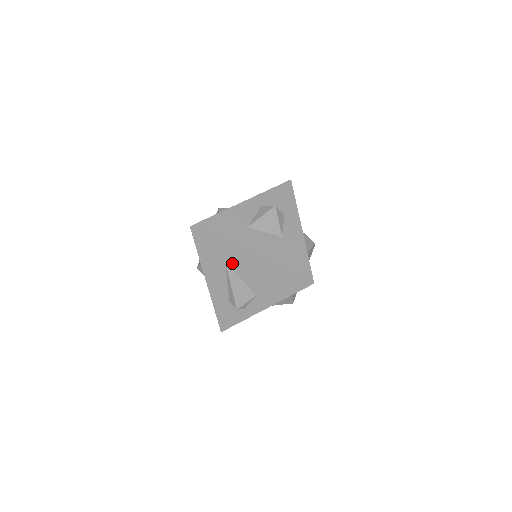
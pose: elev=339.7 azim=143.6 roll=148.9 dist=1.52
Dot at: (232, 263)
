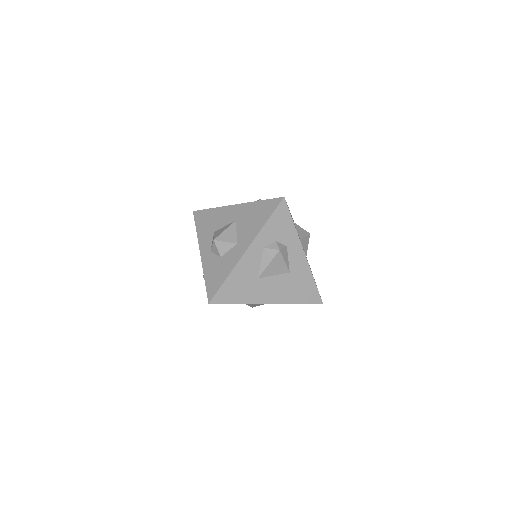
Dot at: occluded
